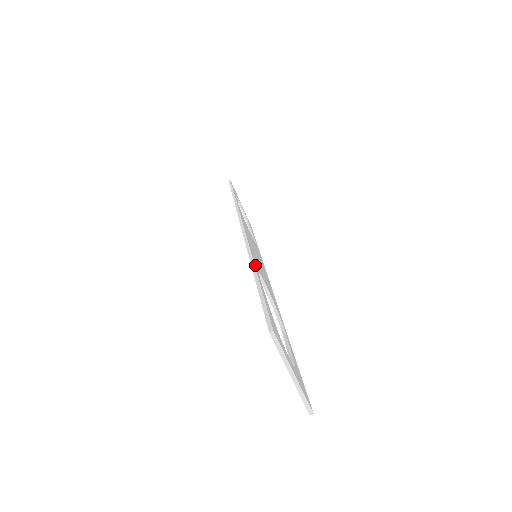
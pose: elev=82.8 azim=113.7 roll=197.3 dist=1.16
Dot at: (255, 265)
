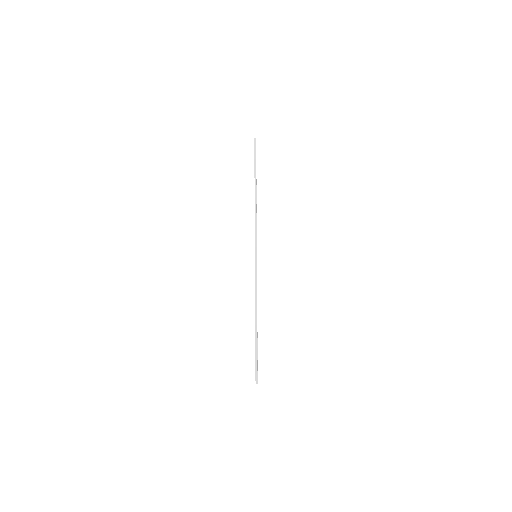
Dot at: occluded
